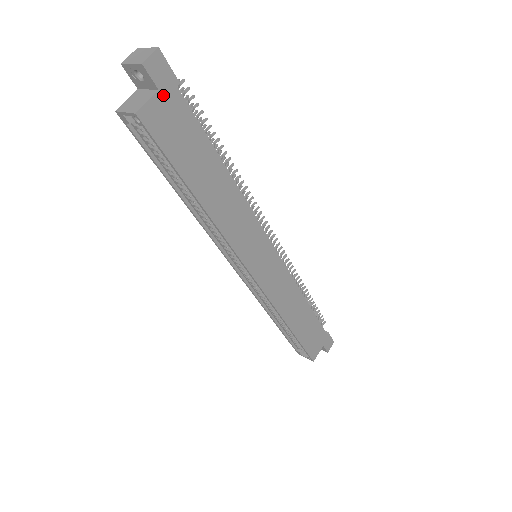
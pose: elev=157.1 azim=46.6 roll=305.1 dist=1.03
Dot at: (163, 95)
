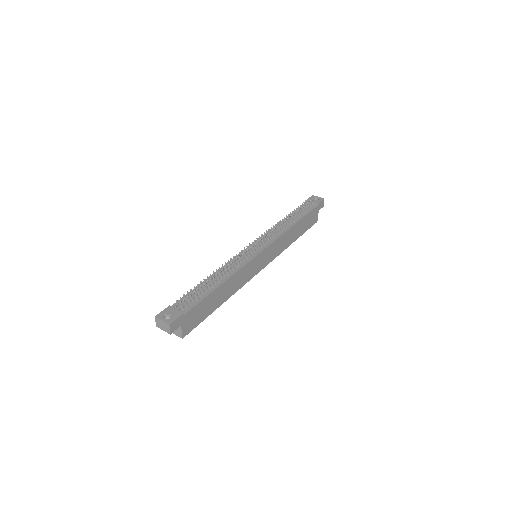
Dot at: (183, 323)
